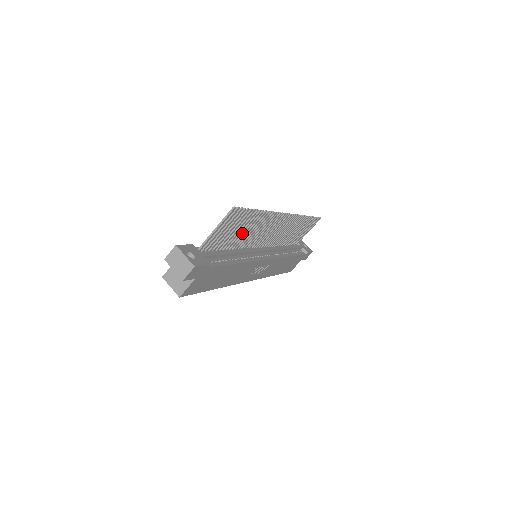
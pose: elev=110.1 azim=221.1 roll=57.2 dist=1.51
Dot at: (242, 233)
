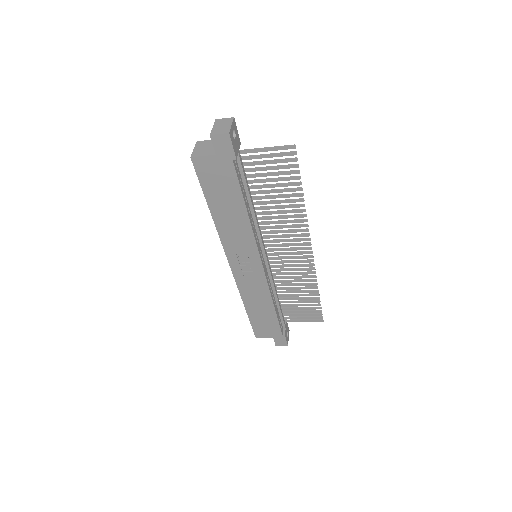
Dot at: (273, 200)
